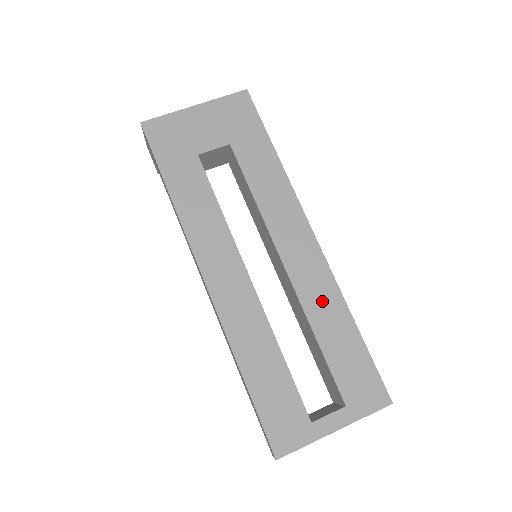
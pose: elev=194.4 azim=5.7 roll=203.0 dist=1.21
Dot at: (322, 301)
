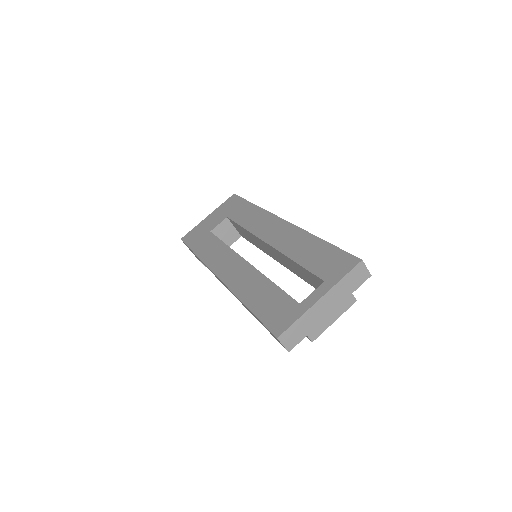
Dot at: (294, 242)
